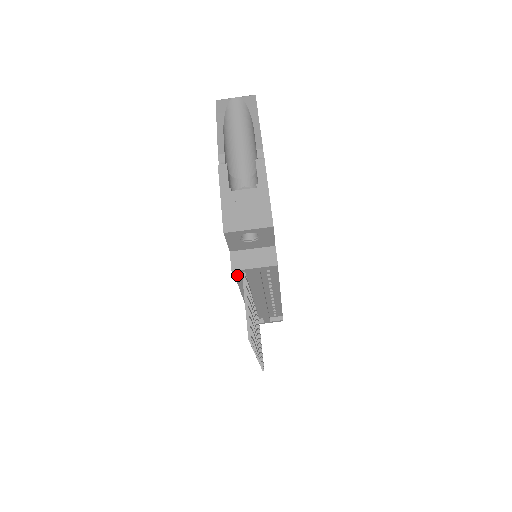
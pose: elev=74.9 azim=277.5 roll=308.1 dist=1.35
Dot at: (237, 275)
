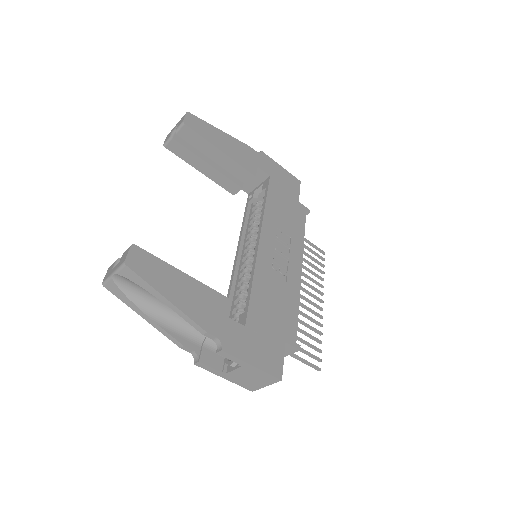
Dot at: occluded
